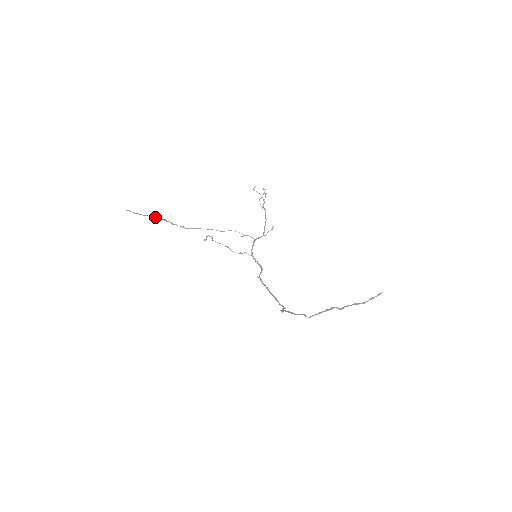
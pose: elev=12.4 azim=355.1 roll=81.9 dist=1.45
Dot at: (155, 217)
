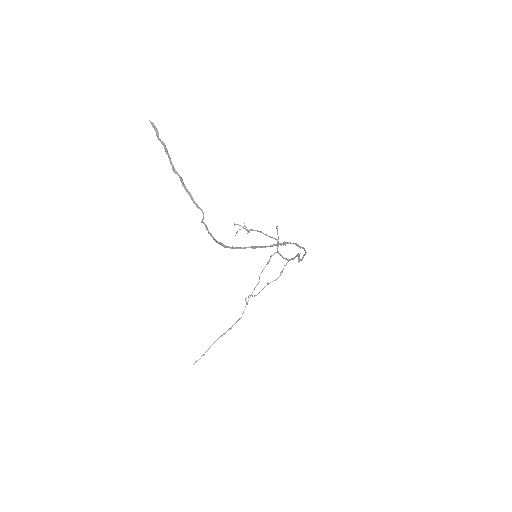
Dot at: occluded
